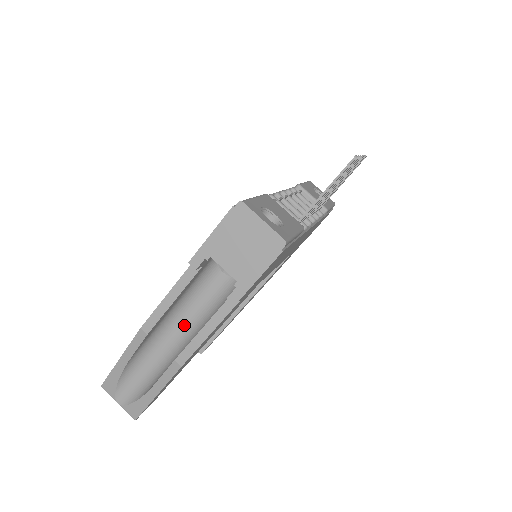
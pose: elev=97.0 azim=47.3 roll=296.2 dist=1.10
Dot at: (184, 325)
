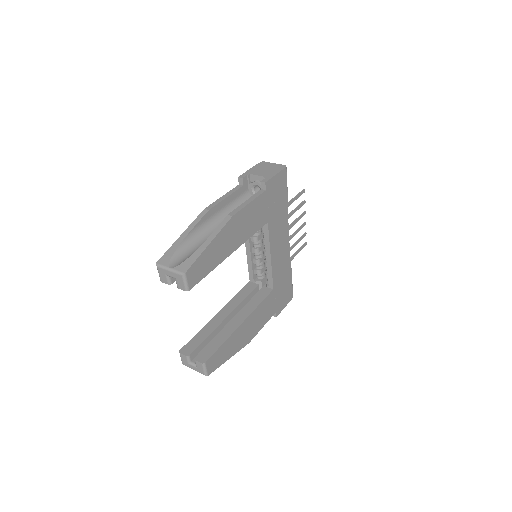
Dot at: occluded
